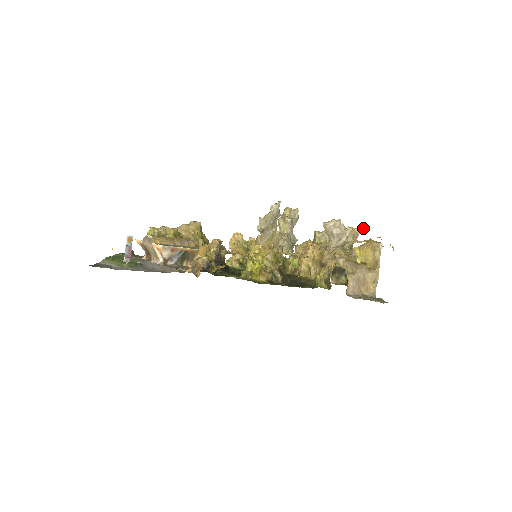
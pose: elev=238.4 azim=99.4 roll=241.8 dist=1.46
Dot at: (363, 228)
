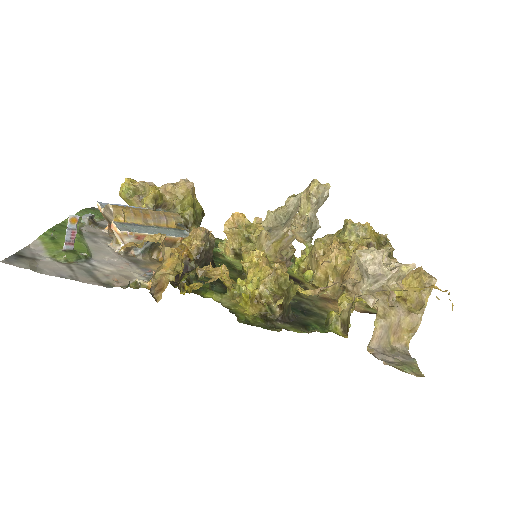
Dot at: (415, 267)
